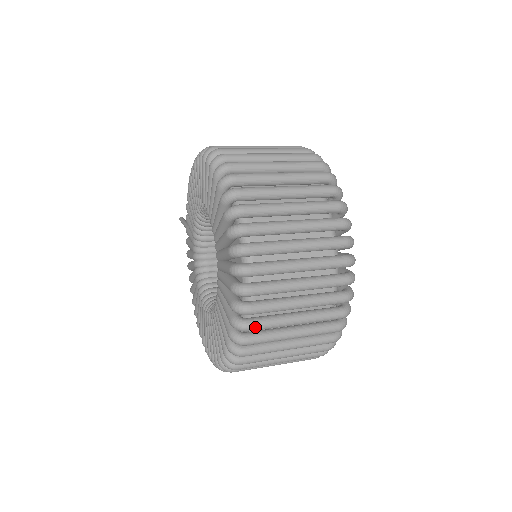
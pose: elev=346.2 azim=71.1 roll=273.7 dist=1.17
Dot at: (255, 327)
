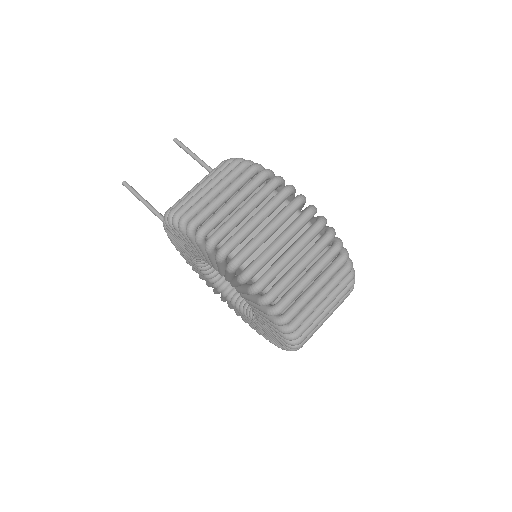
Dot at: occluded
